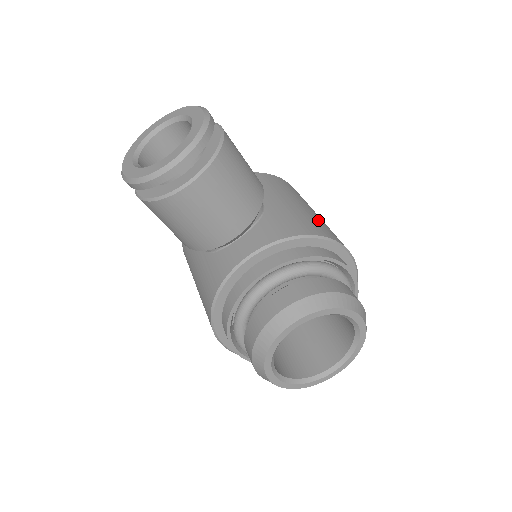
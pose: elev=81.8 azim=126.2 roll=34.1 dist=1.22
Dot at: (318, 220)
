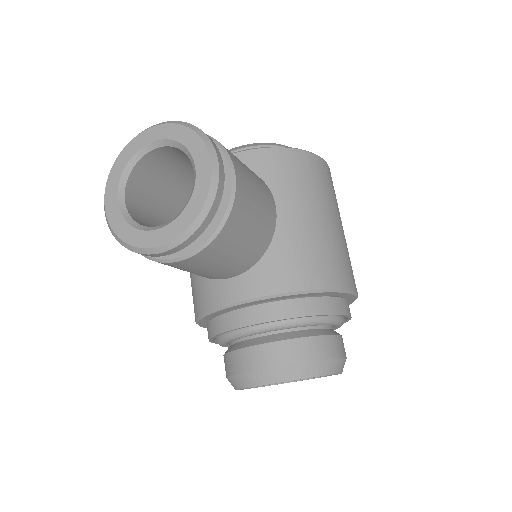
Dot at: (332, 248)
